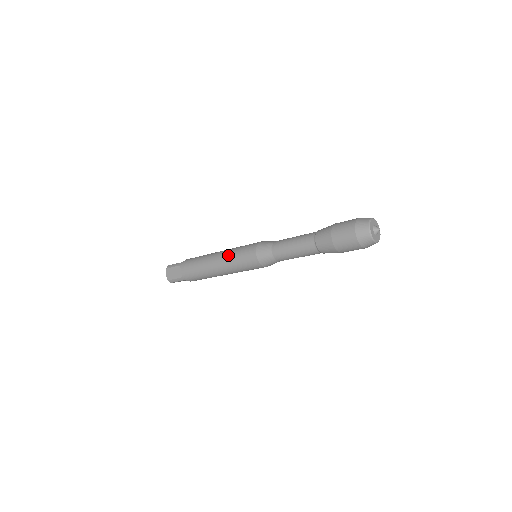
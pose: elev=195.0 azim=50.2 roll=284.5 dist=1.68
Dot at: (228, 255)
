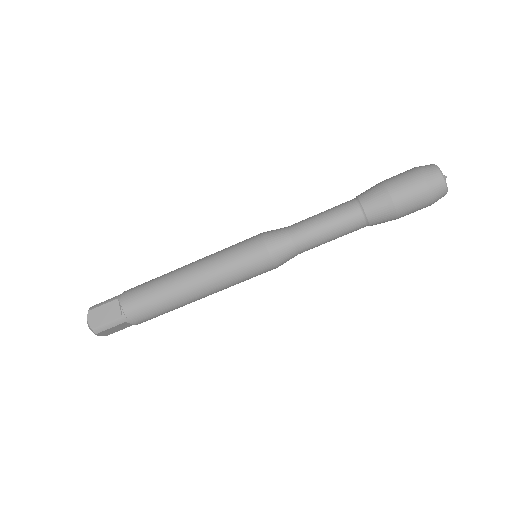
Dot at: (213, 258)
